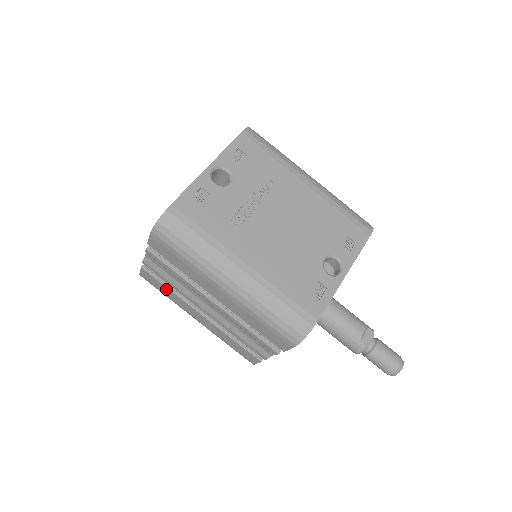
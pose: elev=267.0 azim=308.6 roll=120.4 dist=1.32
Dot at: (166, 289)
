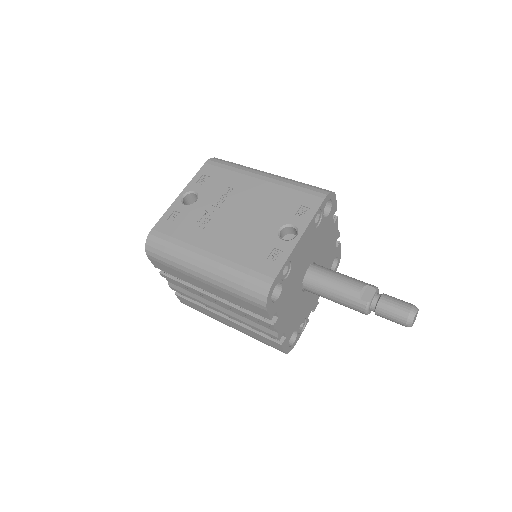
Dot at: (196, 306)
